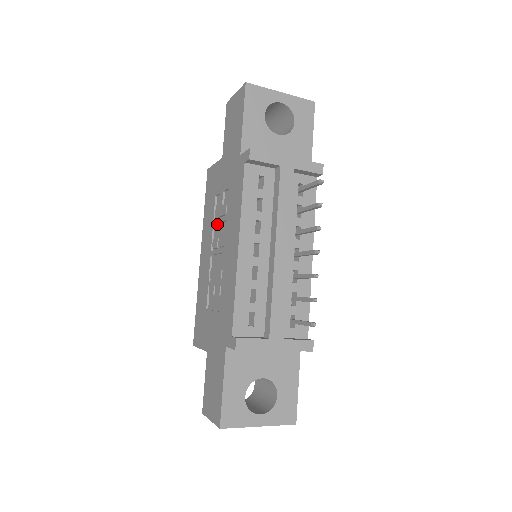
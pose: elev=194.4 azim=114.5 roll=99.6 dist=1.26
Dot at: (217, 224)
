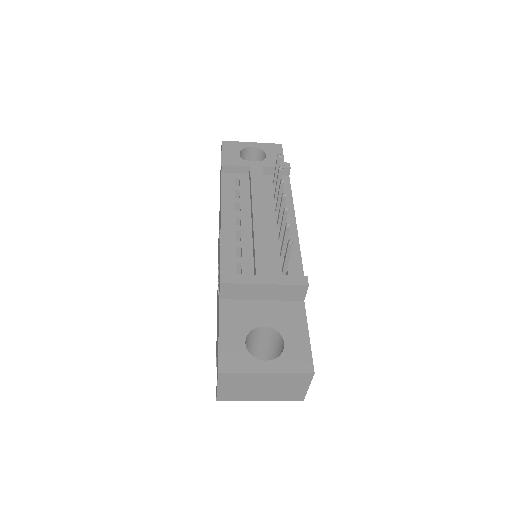
Dot at: occluded
